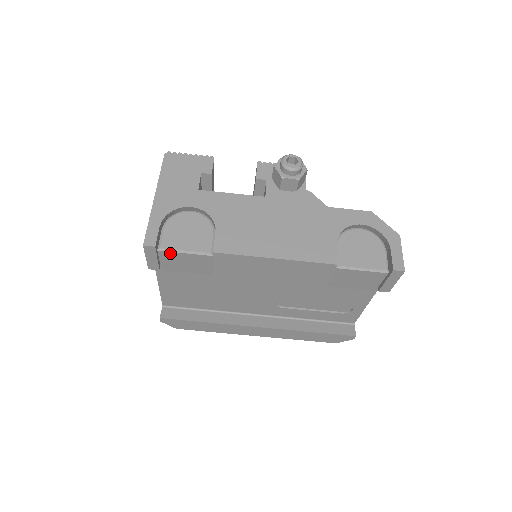
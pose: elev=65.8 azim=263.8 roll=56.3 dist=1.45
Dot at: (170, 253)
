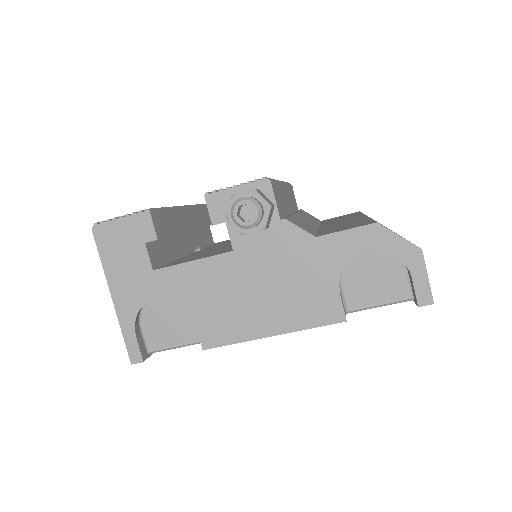
Dot at: (162, 350)
